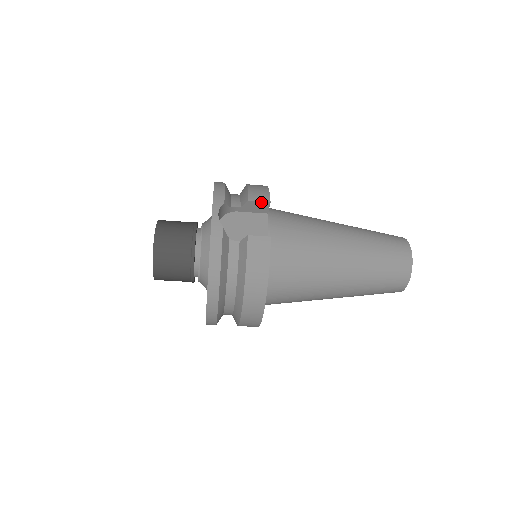
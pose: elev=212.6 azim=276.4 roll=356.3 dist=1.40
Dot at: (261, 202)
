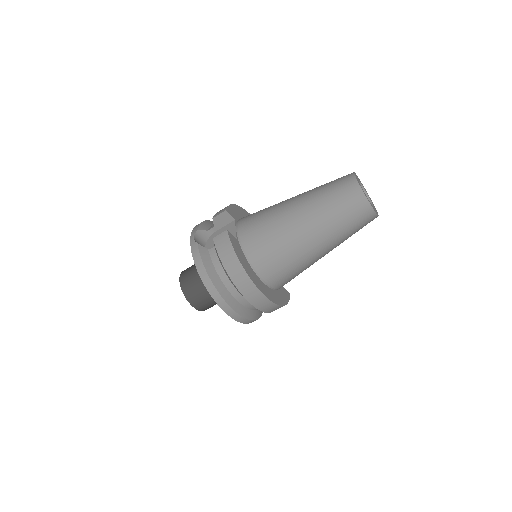
Dot at: (221, 214)
